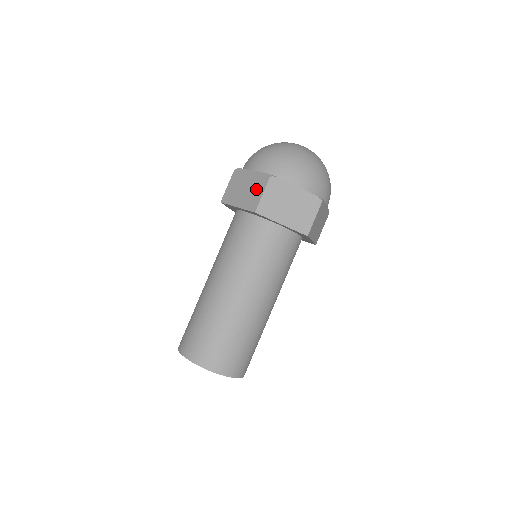
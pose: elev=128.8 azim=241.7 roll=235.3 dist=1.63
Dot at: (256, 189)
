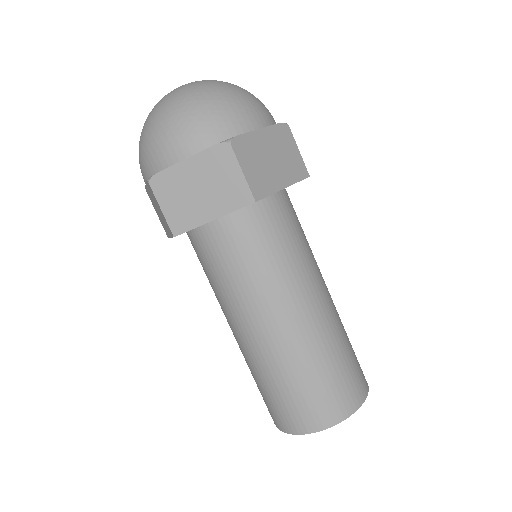
Dot at: (223, 175)
